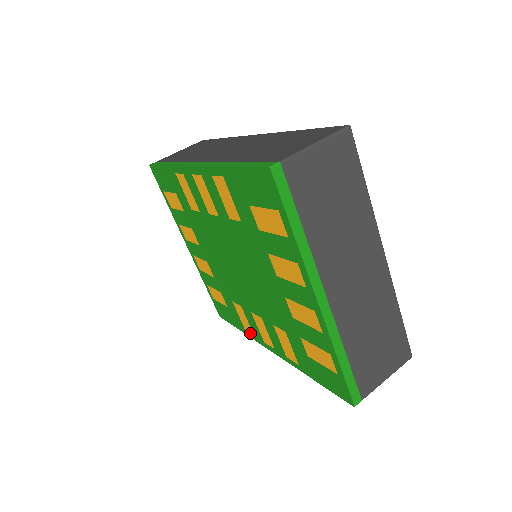
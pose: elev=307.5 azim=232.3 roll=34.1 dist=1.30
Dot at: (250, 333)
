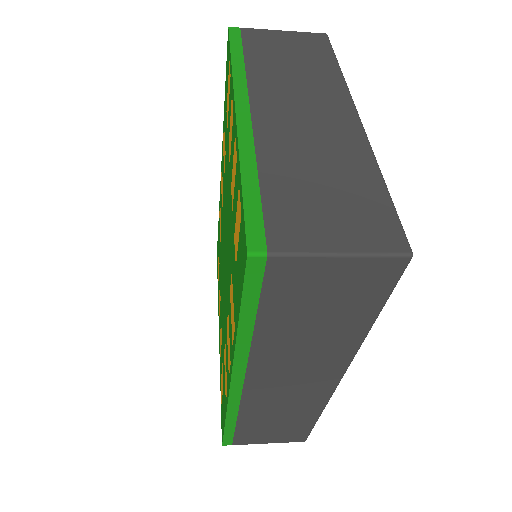
Dot at: (226, 396)
